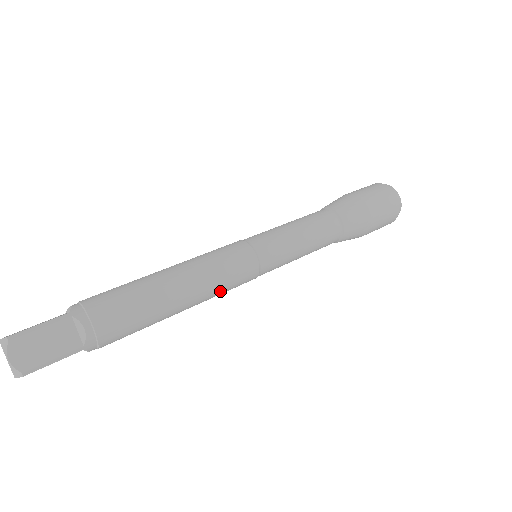
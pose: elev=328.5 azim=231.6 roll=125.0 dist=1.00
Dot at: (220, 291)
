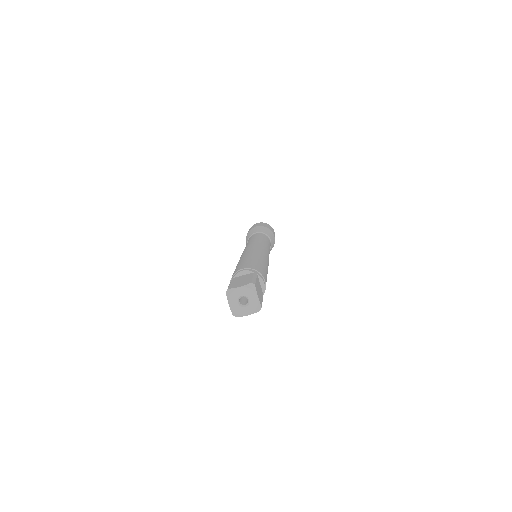
Dot at: occluded
